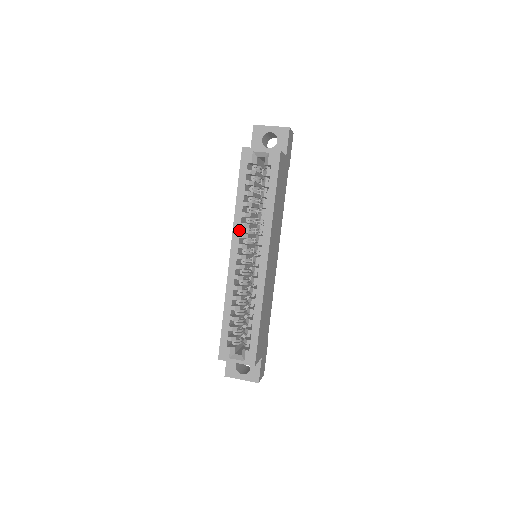
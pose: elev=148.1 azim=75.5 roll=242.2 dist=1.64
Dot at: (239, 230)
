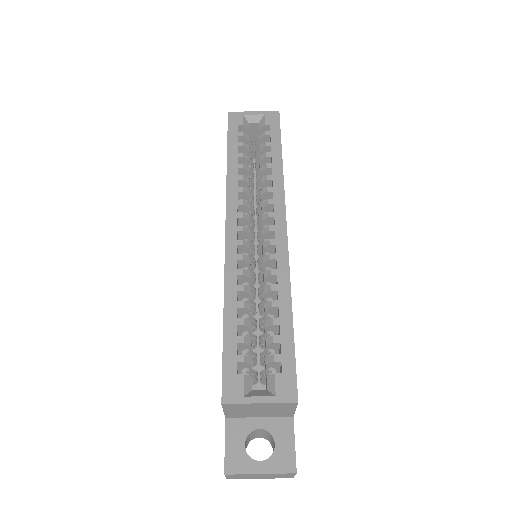
Dot at: (236, 196)
